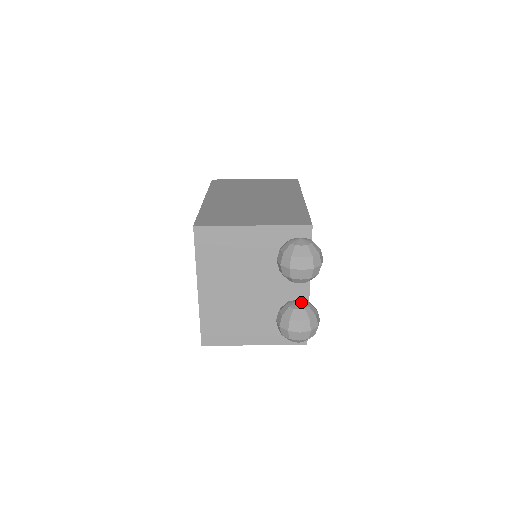
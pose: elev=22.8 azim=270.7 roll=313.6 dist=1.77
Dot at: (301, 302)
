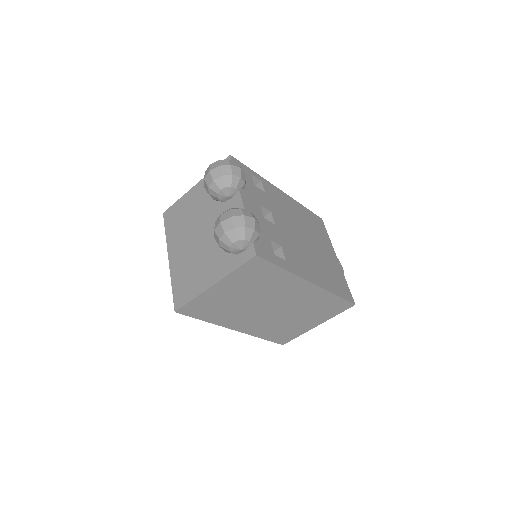
Dot at: occluded
